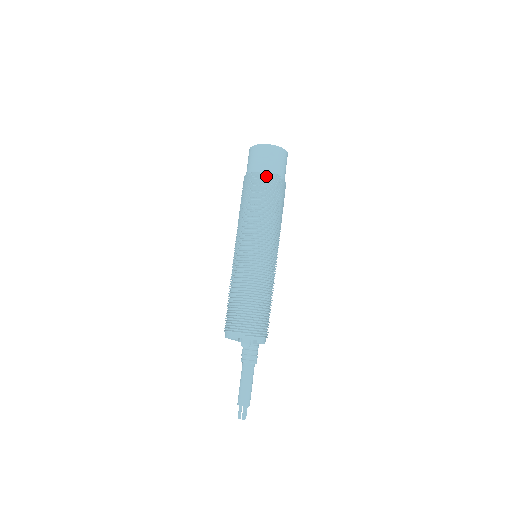
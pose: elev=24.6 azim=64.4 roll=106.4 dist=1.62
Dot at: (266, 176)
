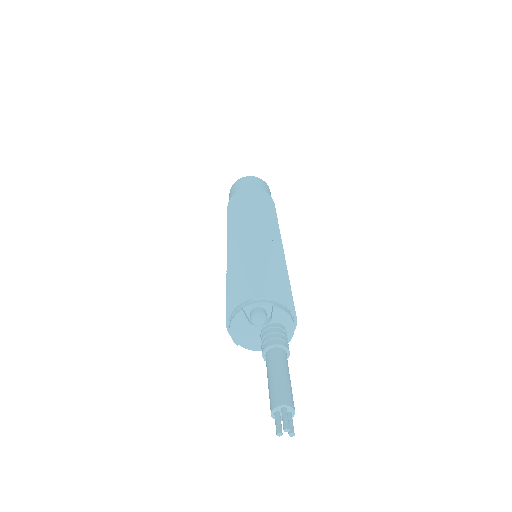
Dot at: (245, 191)
